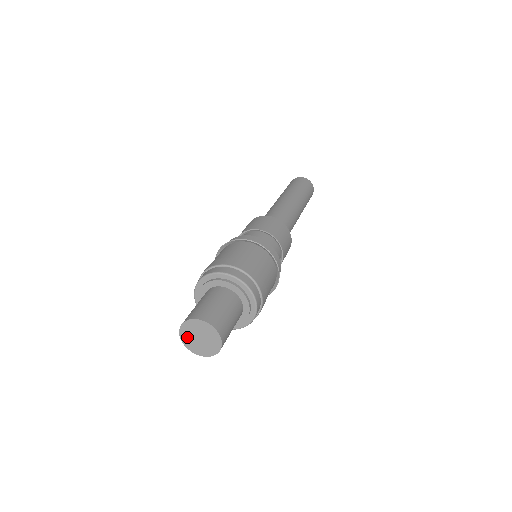
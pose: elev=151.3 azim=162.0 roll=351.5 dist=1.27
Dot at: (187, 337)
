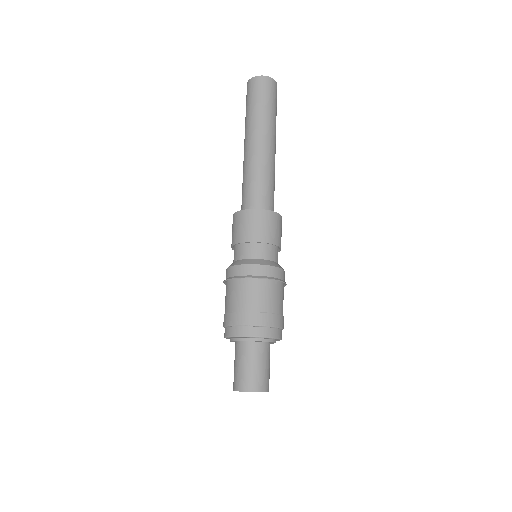
Dot at: occluded
